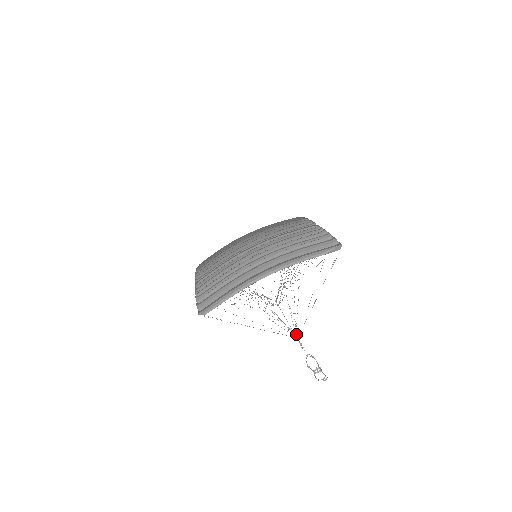
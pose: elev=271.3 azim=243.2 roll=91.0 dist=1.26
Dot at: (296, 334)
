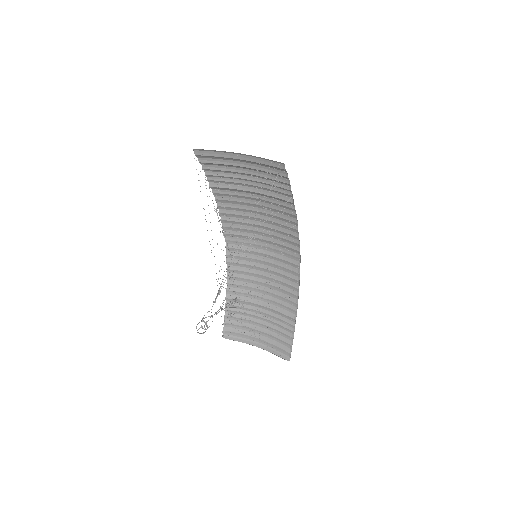
Dot at: occluded
